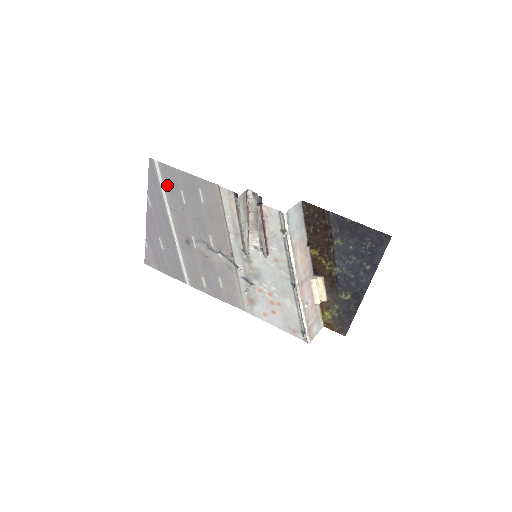
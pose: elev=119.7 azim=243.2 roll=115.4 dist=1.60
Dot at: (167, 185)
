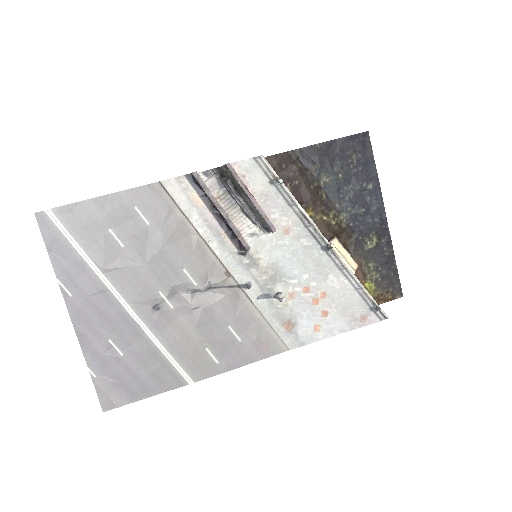
Dot at: (83, 237)
